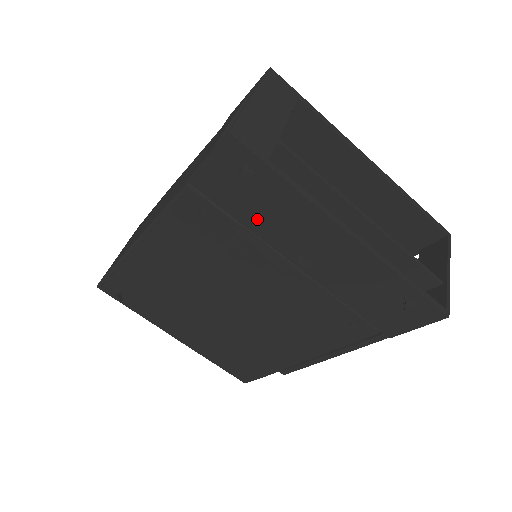
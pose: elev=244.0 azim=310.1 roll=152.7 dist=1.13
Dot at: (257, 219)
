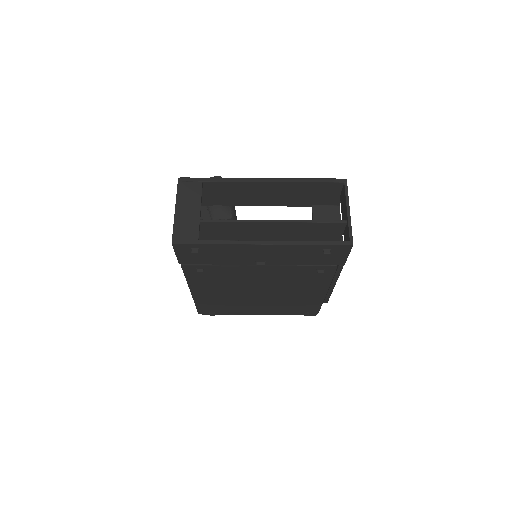
Dot at: (222, 260)
